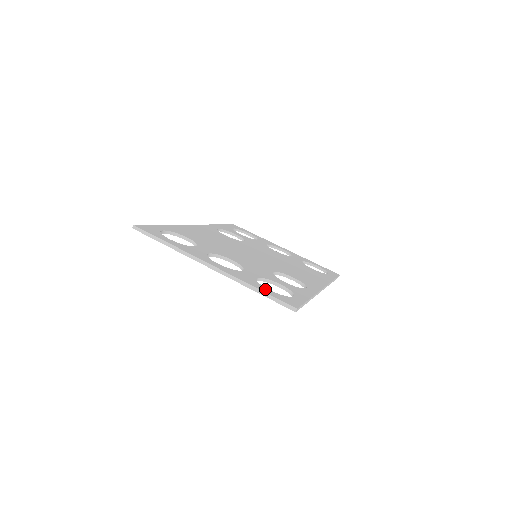
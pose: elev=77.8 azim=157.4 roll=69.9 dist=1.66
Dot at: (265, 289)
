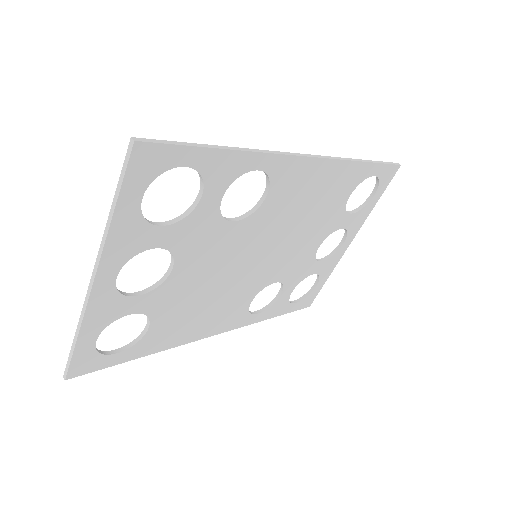
Dot at: (129, 199)
